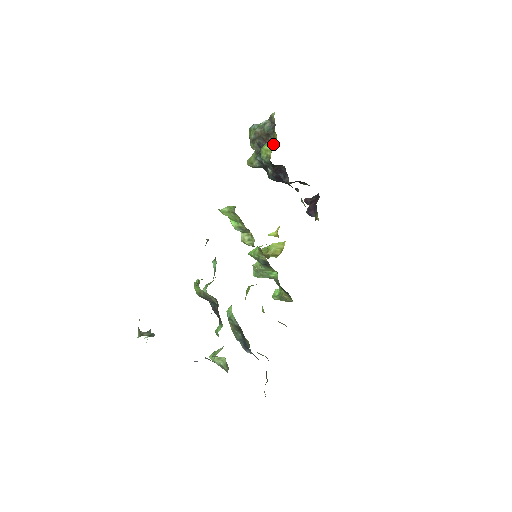
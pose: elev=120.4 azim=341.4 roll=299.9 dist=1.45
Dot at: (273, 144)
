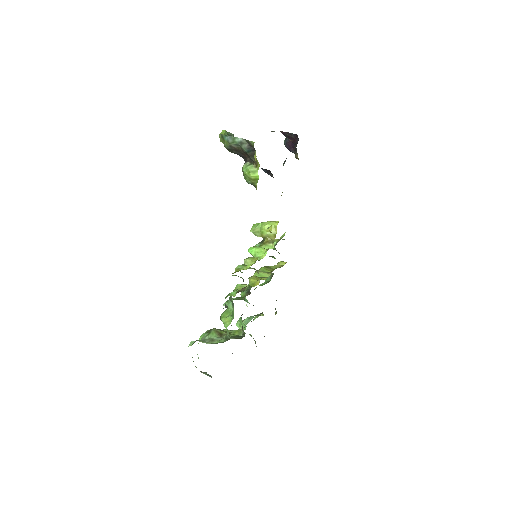
Dot at: (257, 175)
